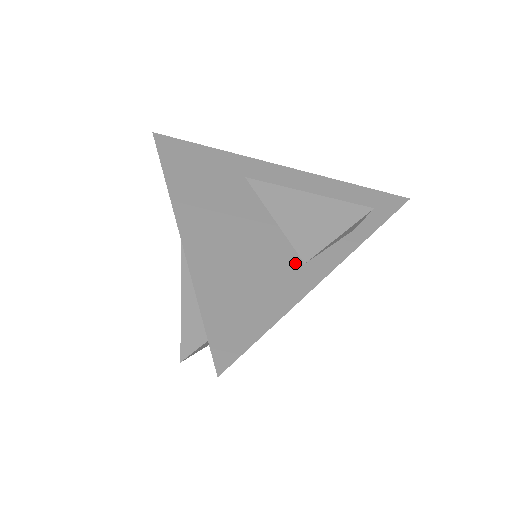
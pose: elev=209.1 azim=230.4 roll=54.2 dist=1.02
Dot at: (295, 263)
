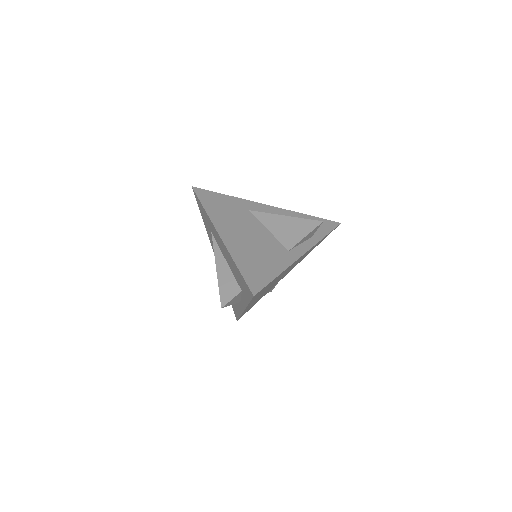
Dot at: (284, 250)
